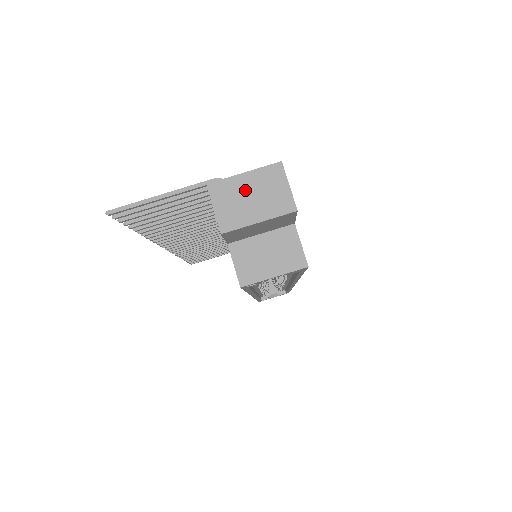
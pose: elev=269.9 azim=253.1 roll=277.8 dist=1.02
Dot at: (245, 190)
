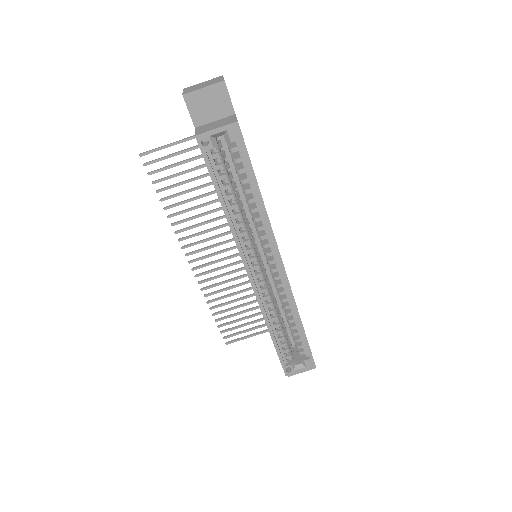
Dot at: (201, 85)
